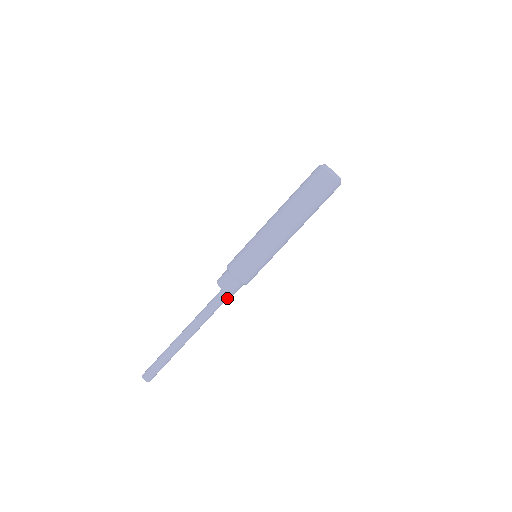
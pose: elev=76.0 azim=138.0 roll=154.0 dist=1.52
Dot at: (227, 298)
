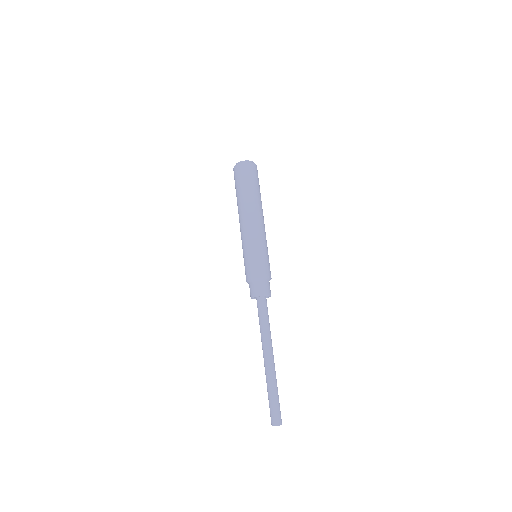
Dot at: (263, 301)
